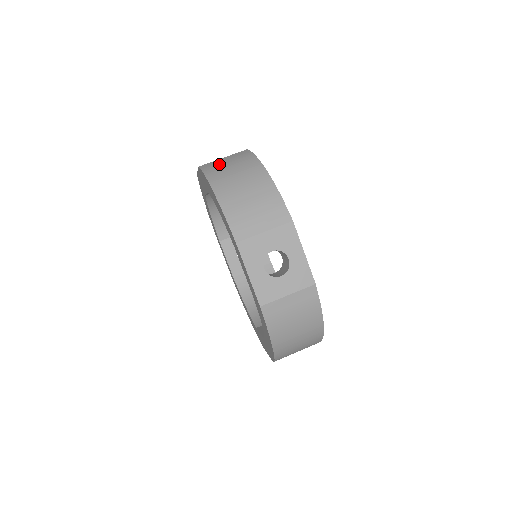
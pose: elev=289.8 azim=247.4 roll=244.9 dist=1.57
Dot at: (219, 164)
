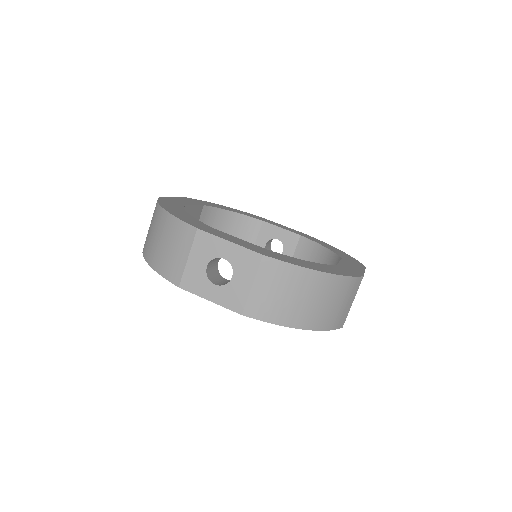
Dot at: (271, 302)
